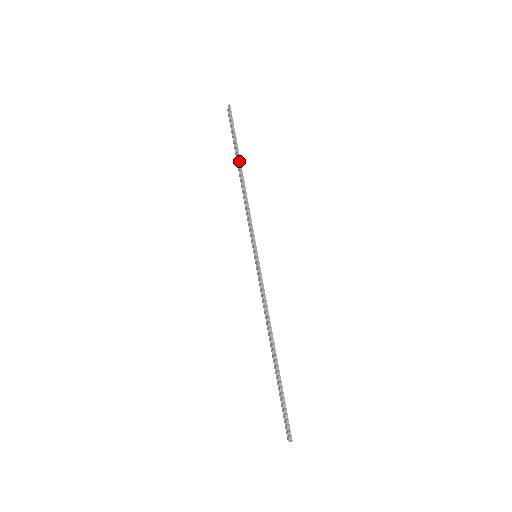
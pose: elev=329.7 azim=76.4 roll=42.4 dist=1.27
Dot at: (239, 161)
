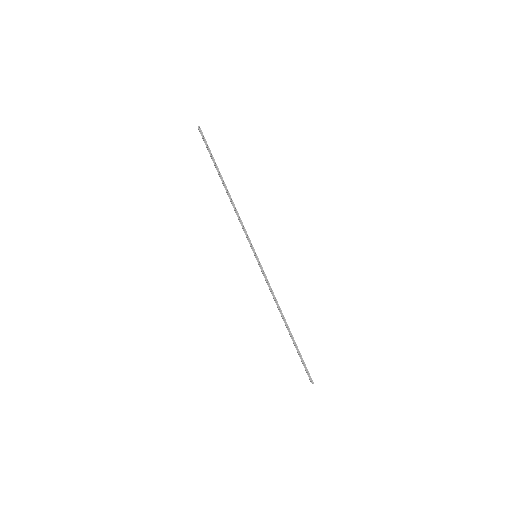
Dot at: (221, 178)
